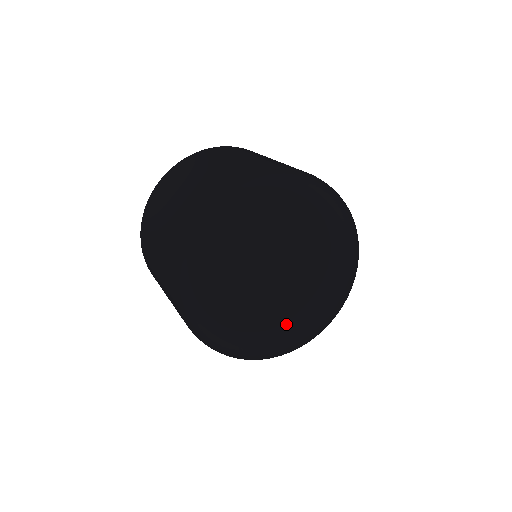
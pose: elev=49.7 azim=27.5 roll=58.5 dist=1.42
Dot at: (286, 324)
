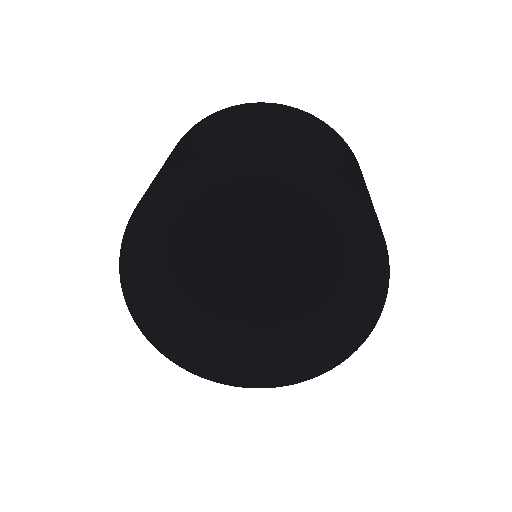
Dot at: (228, 358)
